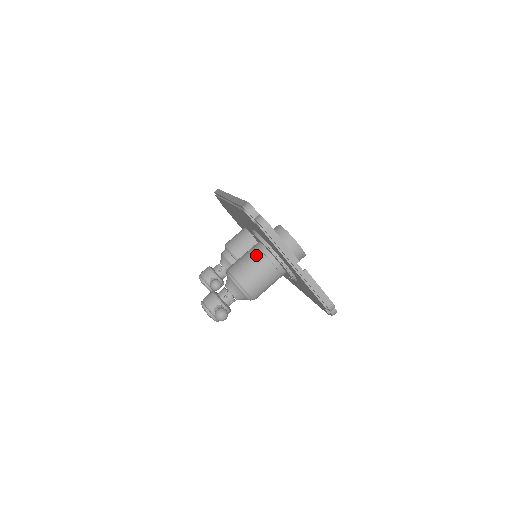
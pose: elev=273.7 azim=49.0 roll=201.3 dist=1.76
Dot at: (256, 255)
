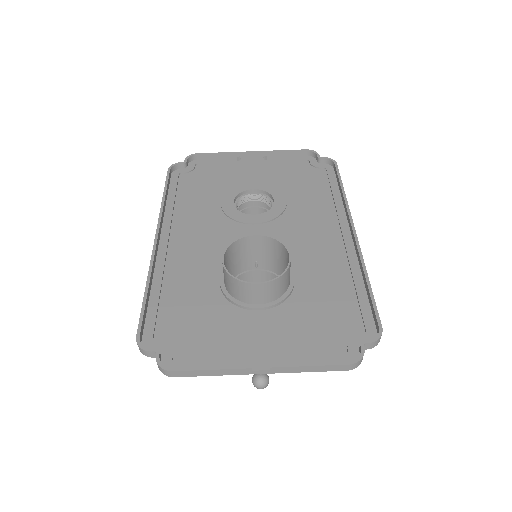
Dot at: occluded
